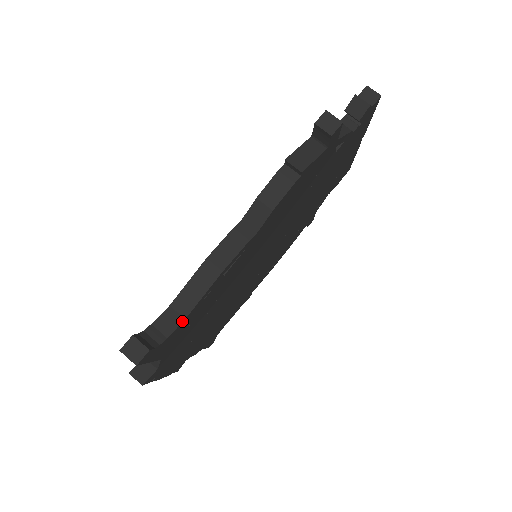
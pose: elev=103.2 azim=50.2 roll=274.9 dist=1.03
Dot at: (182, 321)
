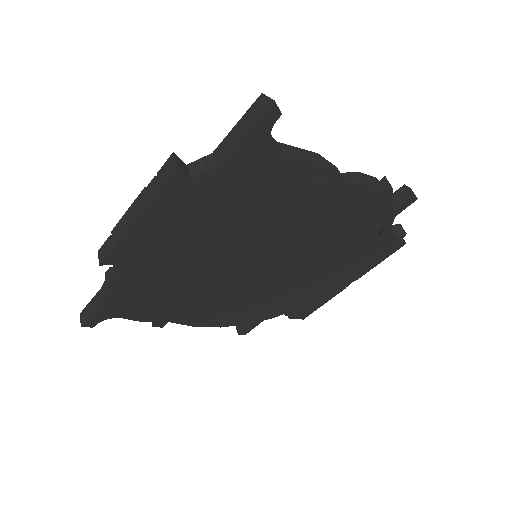
Dot at: (281, 152)
